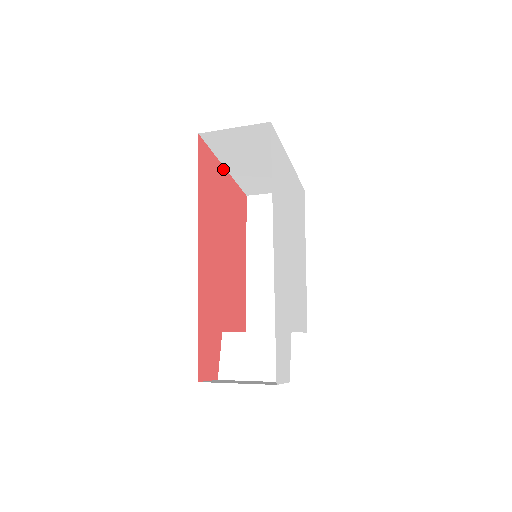
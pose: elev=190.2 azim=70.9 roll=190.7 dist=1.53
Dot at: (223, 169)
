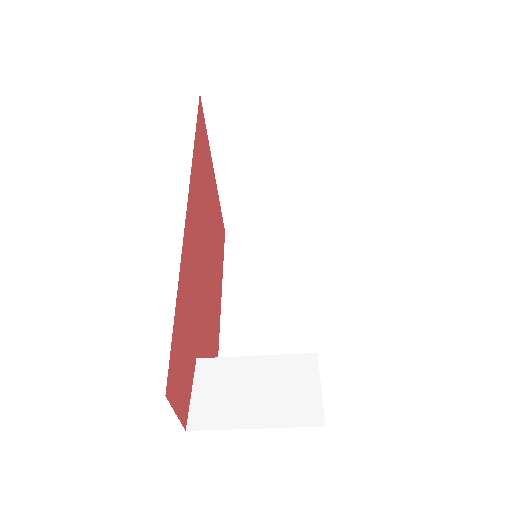
Dot at: (212, 168)
